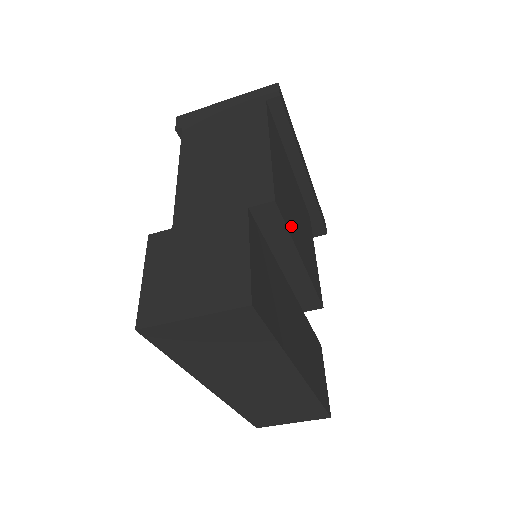
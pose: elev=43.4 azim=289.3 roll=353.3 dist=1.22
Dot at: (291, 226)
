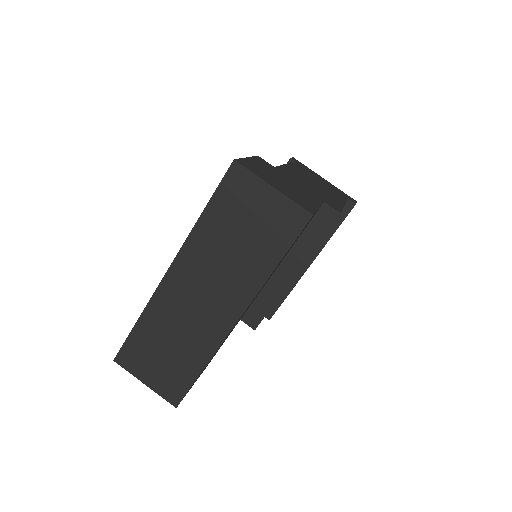
Dot at: occluded
